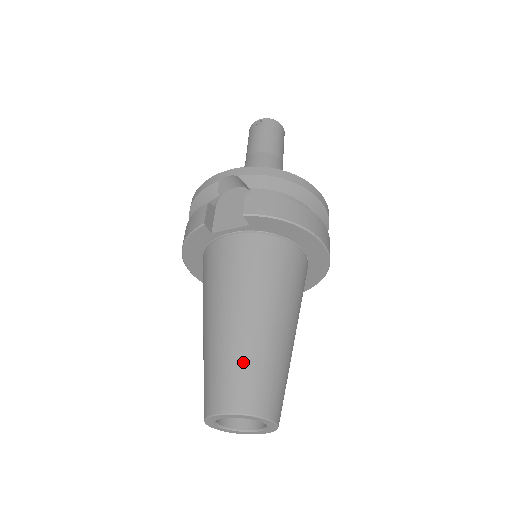
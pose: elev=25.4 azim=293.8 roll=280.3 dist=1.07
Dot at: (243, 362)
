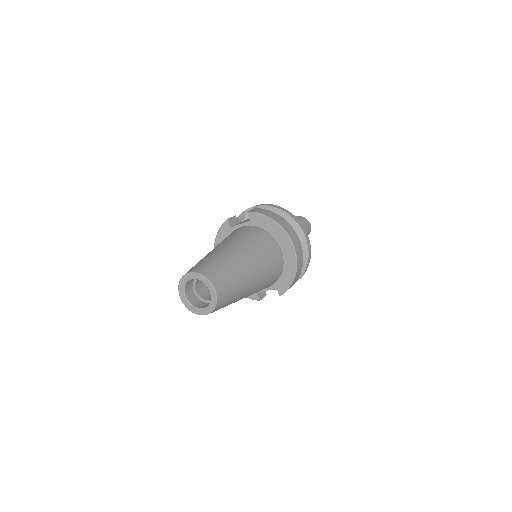
Dot at: (212, 259)
